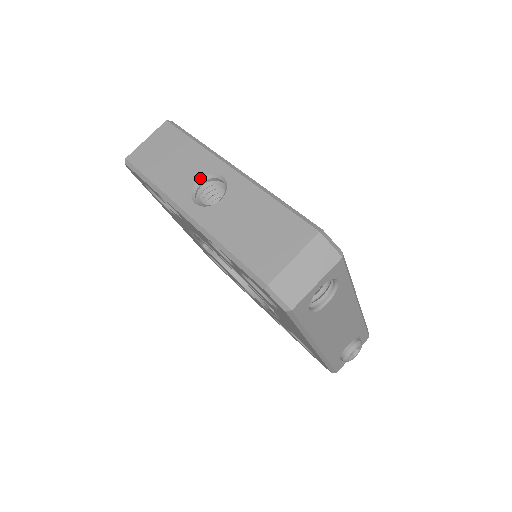
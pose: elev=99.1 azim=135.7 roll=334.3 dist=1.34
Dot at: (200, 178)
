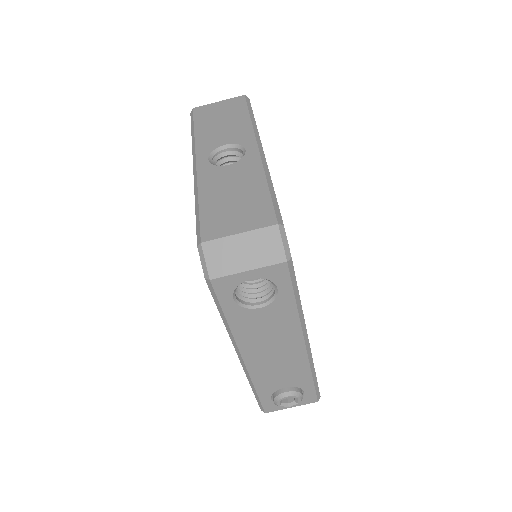
Dot at: (229, 143)
